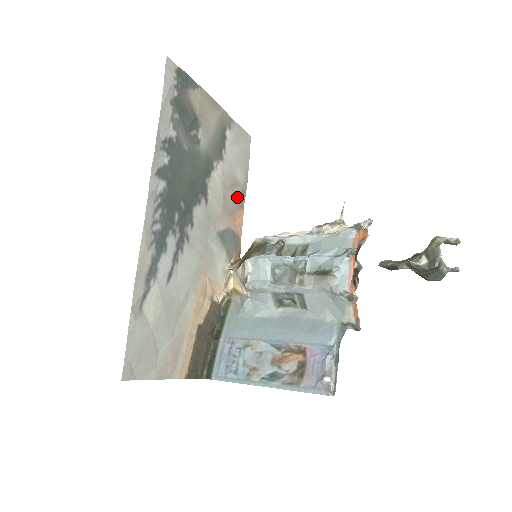
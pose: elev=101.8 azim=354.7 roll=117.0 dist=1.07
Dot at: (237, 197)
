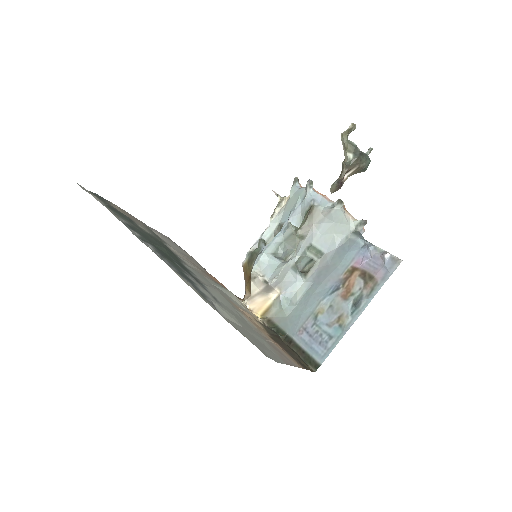
Dot at: (199, 266)
